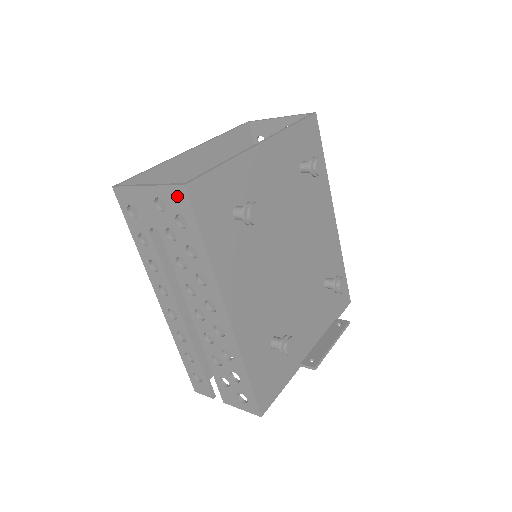
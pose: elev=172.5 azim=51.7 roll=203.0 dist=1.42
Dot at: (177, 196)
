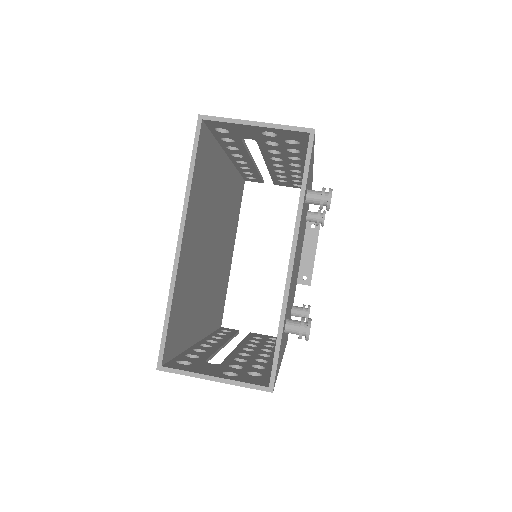
Dot at: occluded
